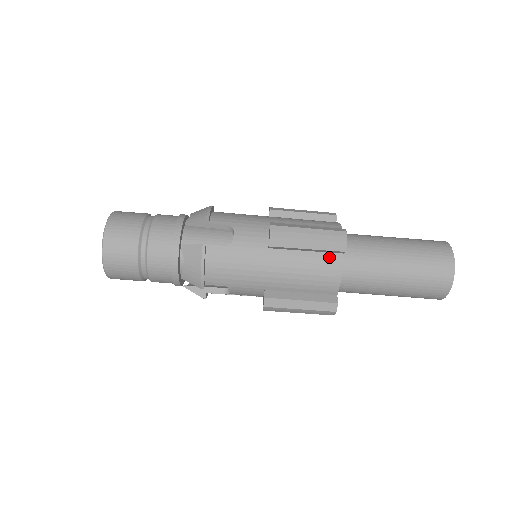
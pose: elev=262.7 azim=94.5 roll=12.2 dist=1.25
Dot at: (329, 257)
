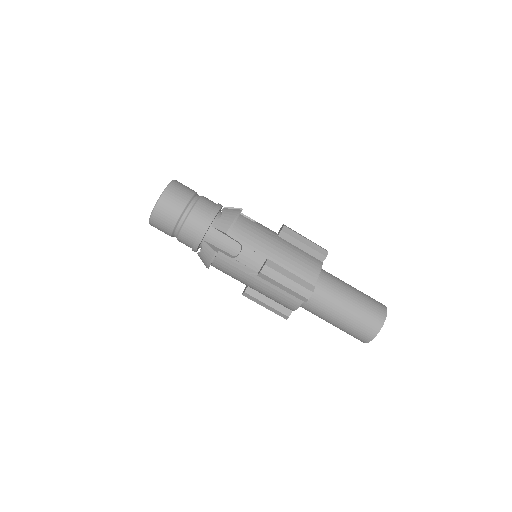
Dot at: (314, 259)
